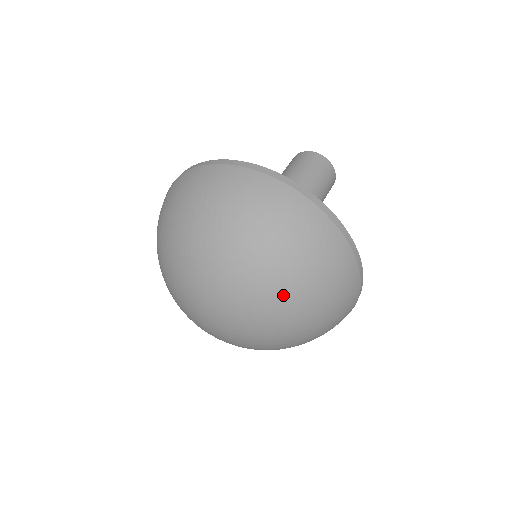
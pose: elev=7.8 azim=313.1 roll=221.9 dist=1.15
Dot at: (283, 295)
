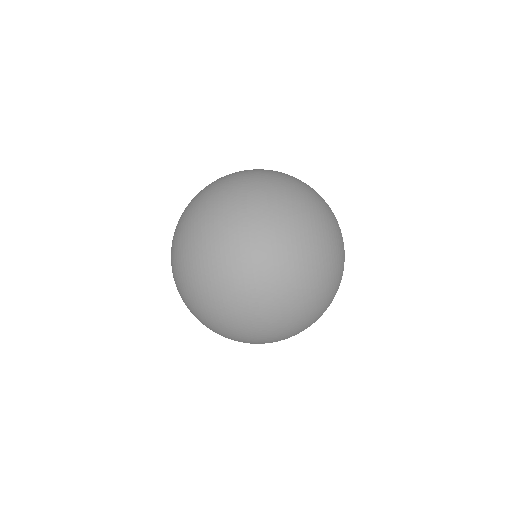
Dot at: (313, 243)
